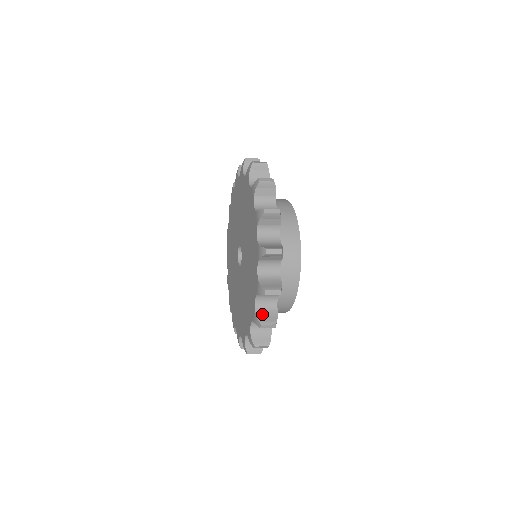
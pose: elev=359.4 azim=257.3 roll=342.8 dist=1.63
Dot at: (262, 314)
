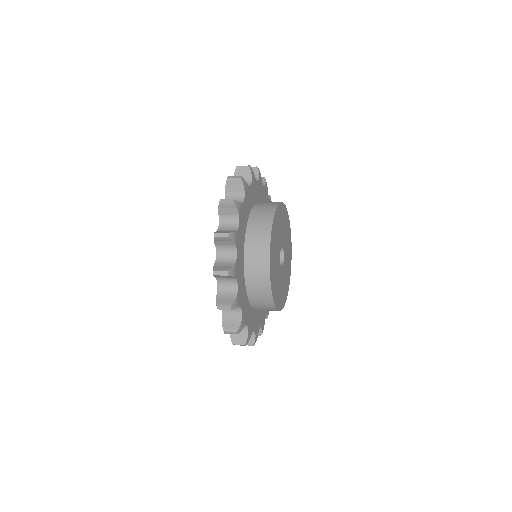
Dot at: (222, 297)
